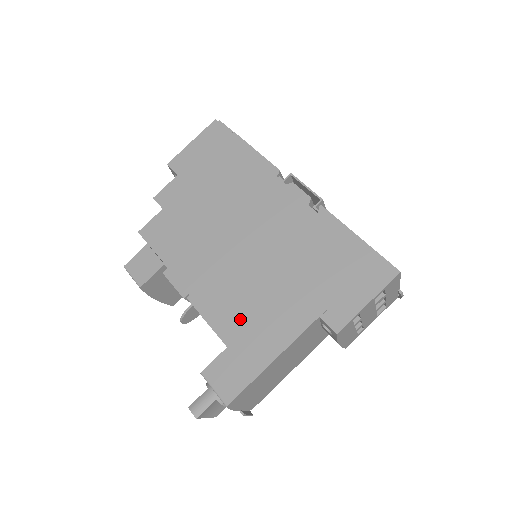
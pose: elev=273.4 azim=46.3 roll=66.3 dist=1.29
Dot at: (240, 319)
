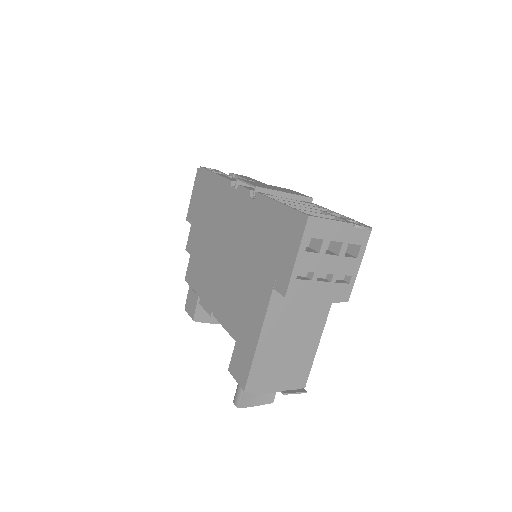
Dot at: (236, 316)
